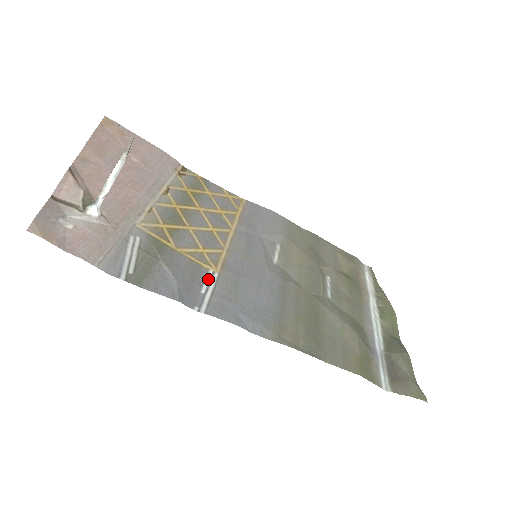
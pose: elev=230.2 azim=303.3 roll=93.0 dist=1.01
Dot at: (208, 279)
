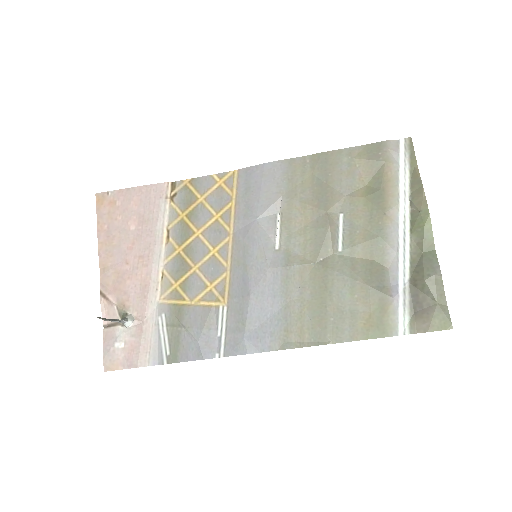
Dot at: (220, 318)
